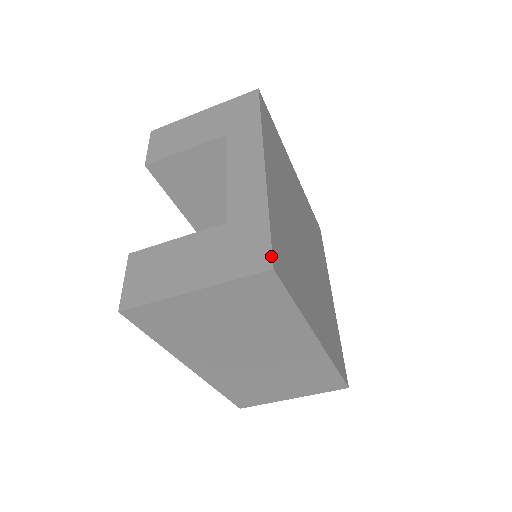
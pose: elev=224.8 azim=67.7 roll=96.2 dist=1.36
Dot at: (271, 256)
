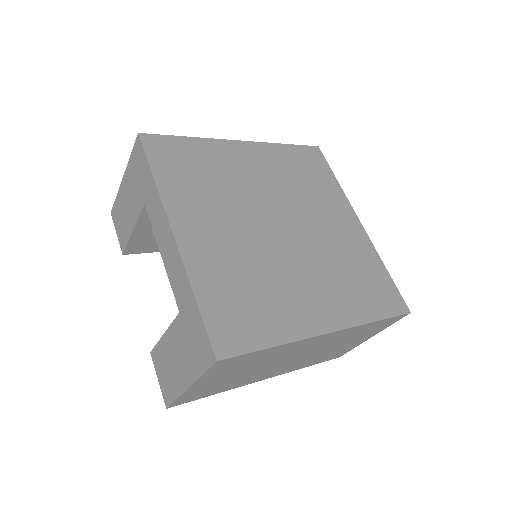
Dot at: (211, 348)
